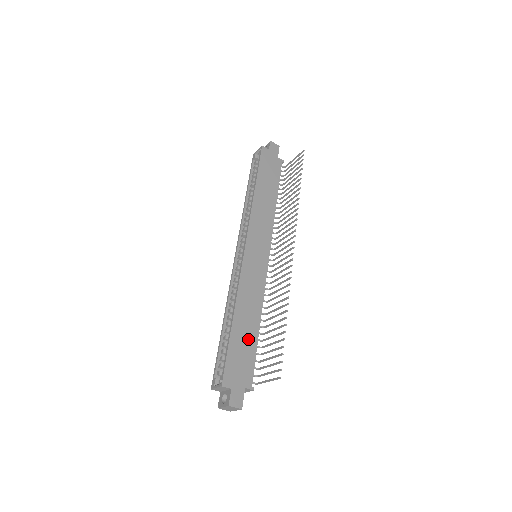
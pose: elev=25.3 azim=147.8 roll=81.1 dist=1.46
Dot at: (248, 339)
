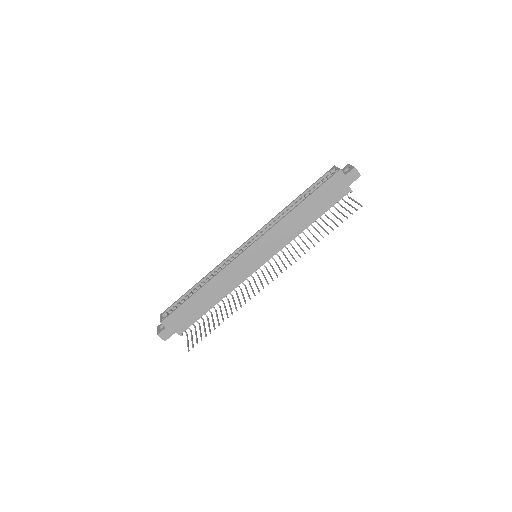
Dot at: (200, 307)
